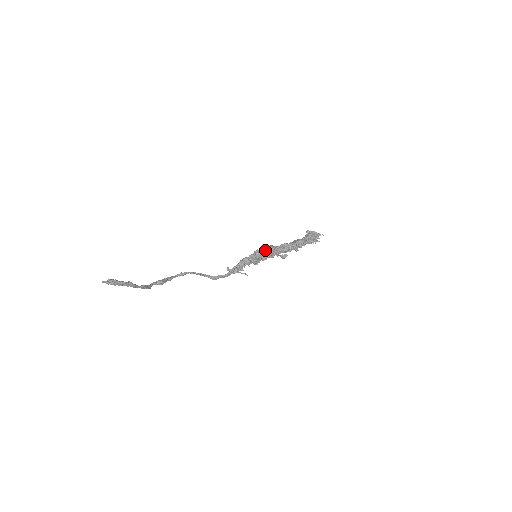
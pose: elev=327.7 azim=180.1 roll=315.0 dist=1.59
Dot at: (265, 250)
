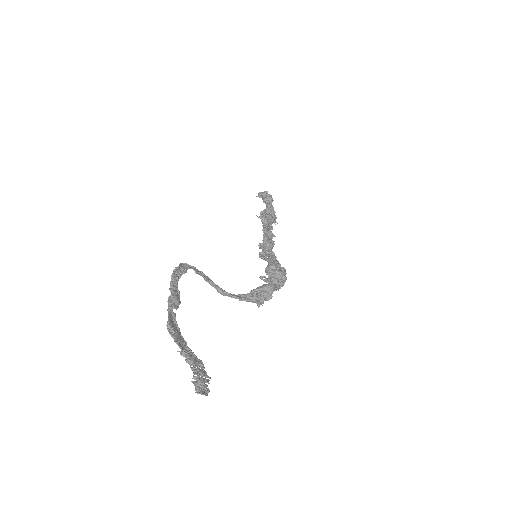
Dot at: occluded
